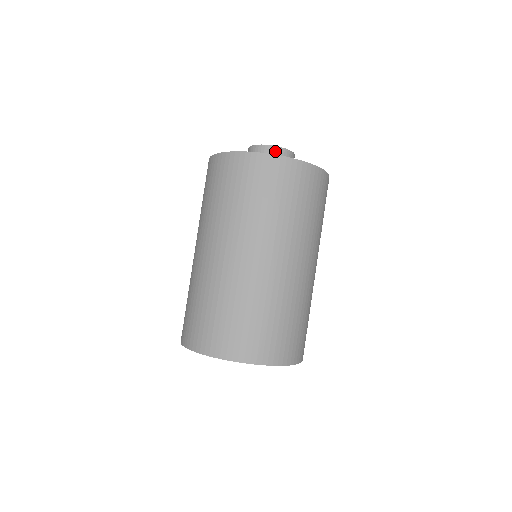
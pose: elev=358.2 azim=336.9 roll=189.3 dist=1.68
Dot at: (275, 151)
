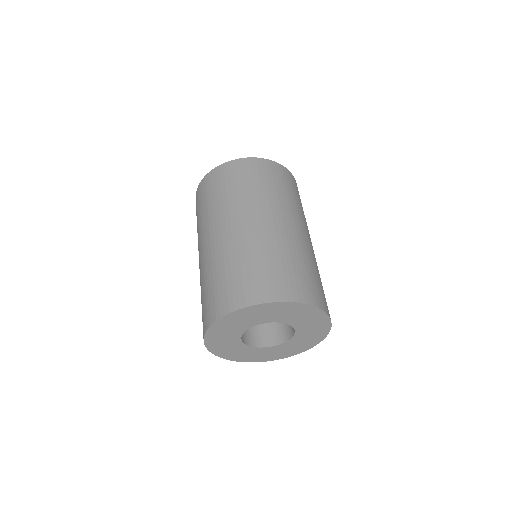
Dot at: occluded
